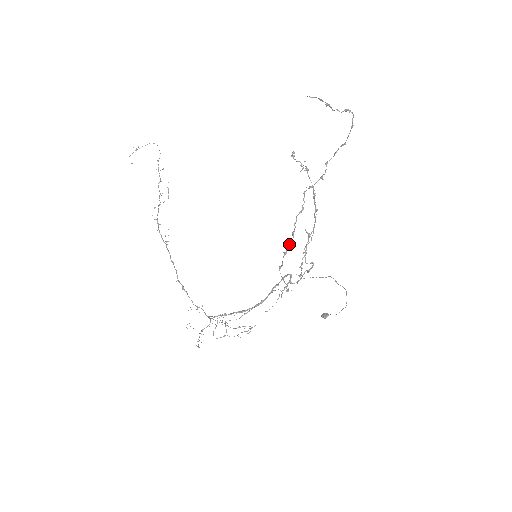
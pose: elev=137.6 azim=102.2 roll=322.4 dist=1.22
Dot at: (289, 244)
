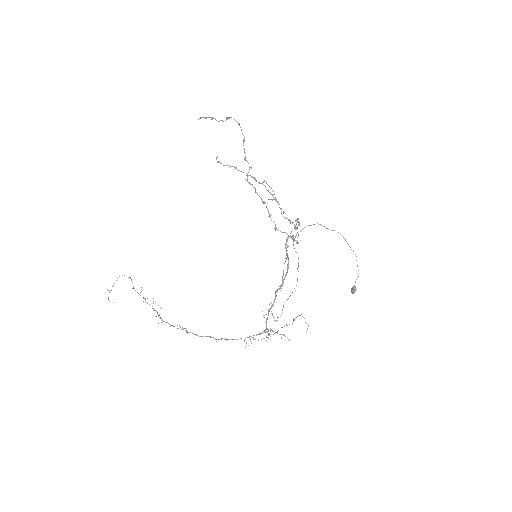
Dot at: (266, 207)
